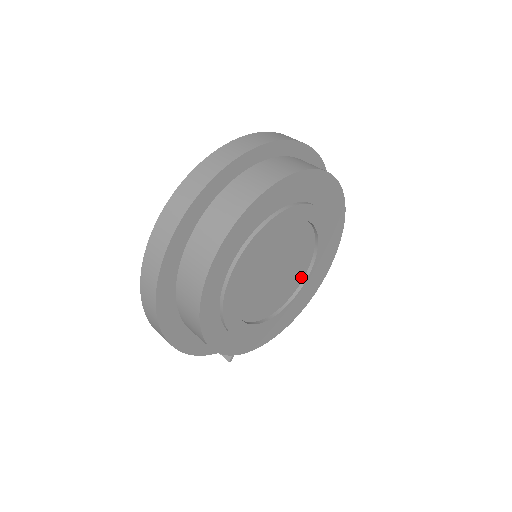
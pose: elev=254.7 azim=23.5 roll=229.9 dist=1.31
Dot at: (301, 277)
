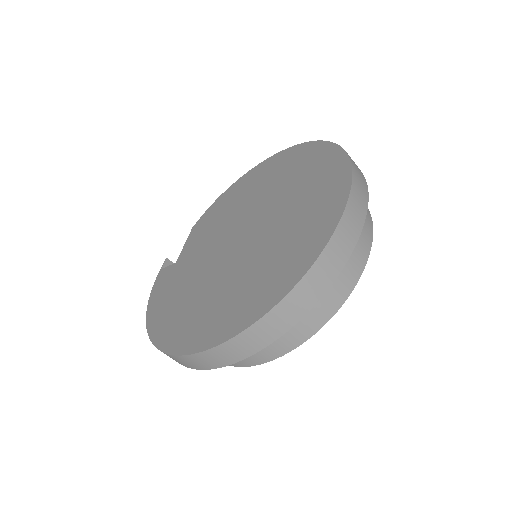
Dot at: occluded
